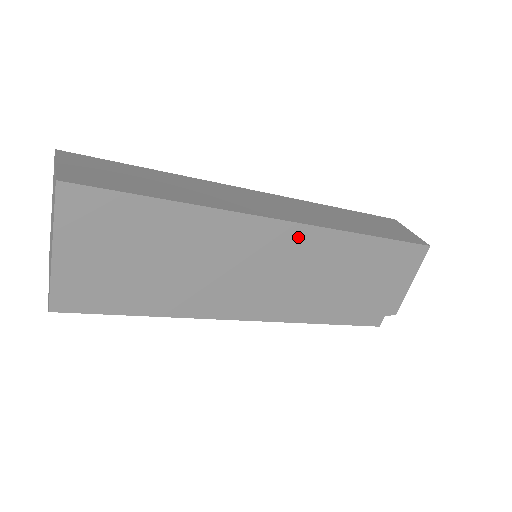
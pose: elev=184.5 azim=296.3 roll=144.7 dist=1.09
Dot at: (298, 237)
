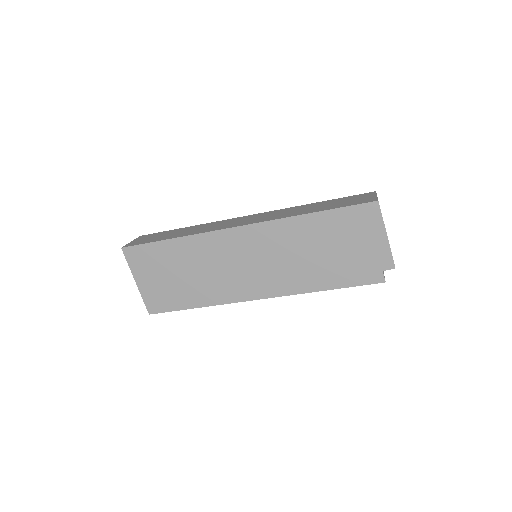
Dot at: (255, 233)
